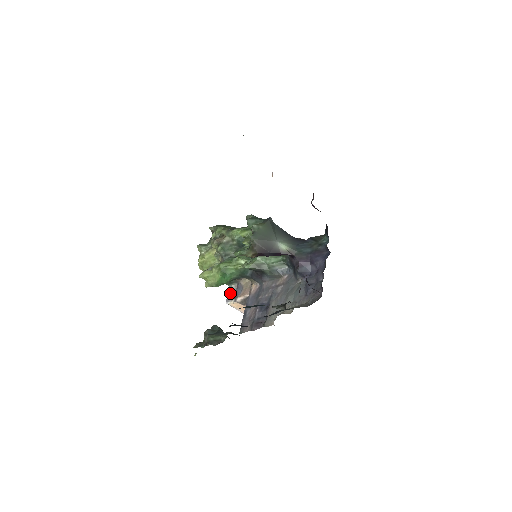
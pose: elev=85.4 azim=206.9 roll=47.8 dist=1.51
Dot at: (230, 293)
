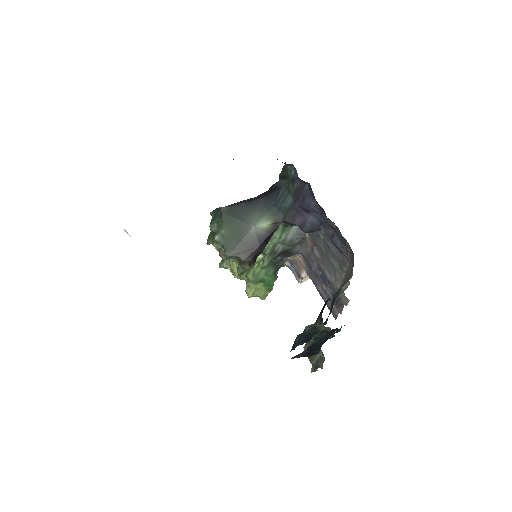
Dot at: (292, 272)
